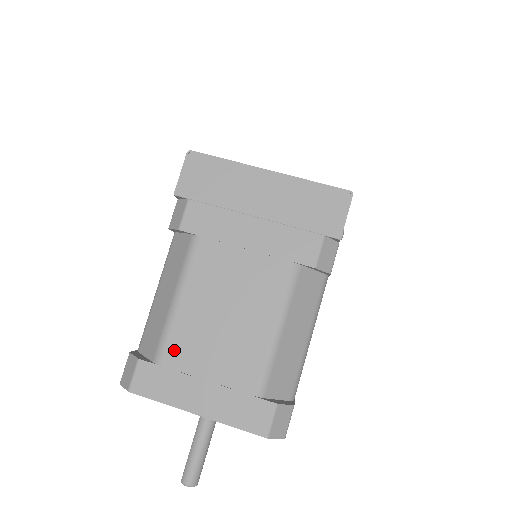
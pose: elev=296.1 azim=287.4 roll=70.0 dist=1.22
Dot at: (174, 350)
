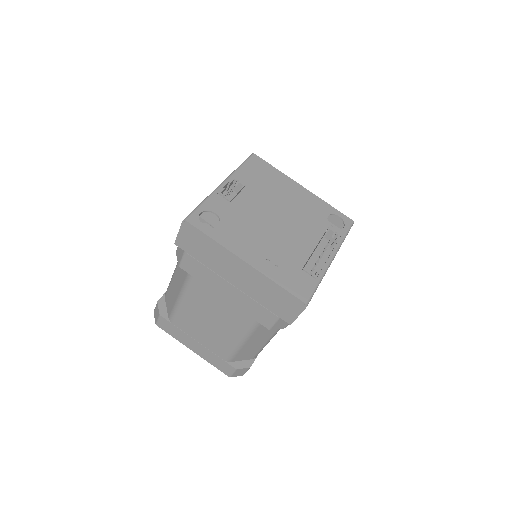
Dot at: (179, 321)
